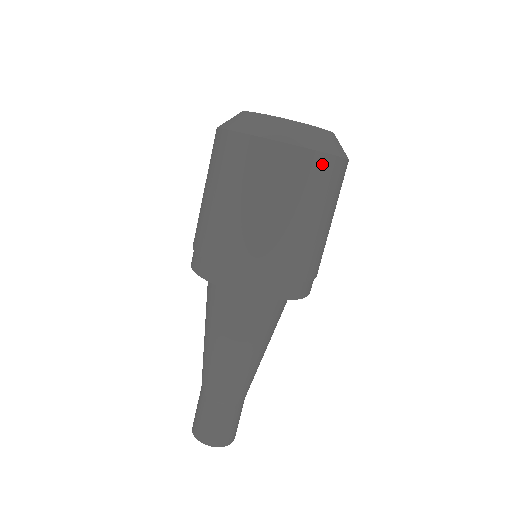
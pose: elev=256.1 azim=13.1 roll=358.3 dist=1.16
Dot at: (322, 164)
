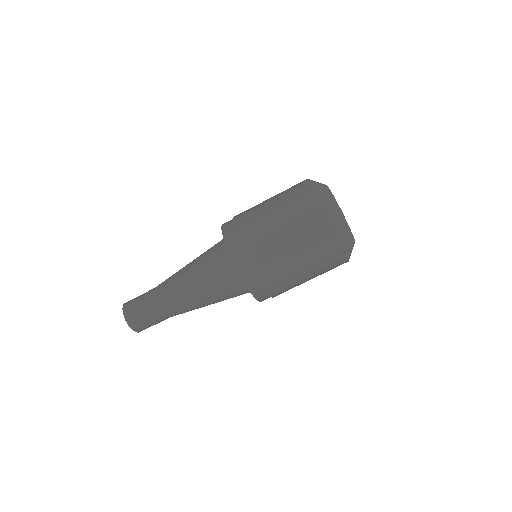
Dot at: (340, 260)
